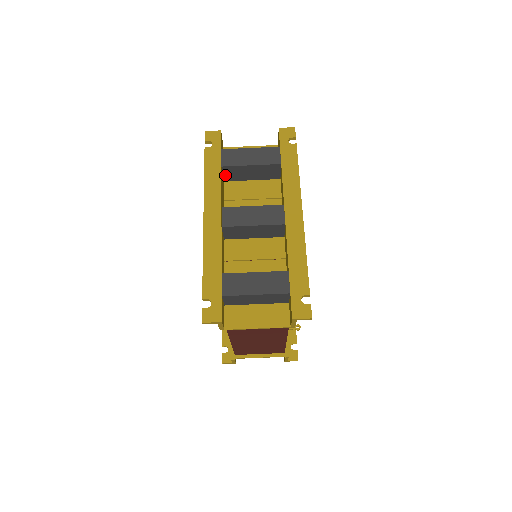
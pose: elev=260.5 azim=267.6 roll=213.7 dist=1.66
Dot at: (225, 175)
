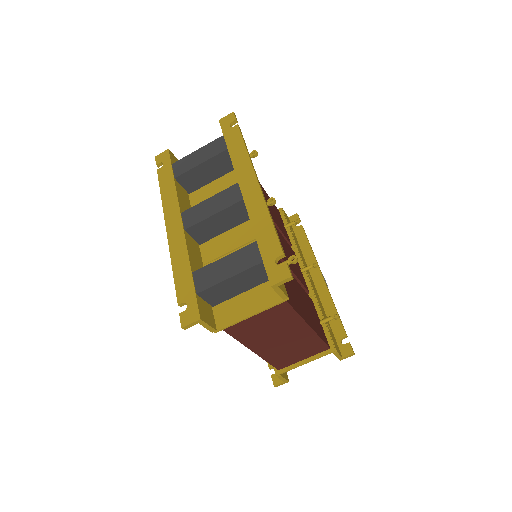
Dot at: (185, 186)
